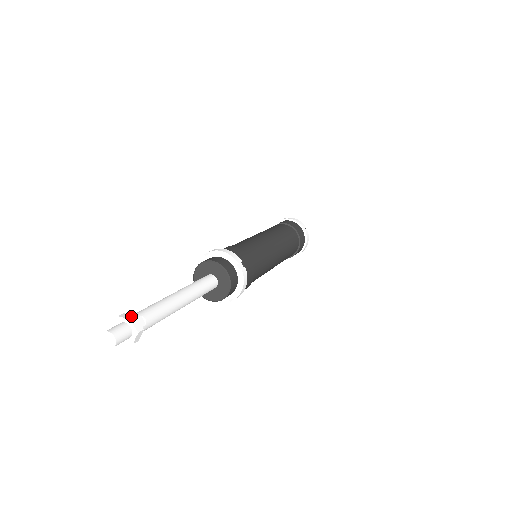
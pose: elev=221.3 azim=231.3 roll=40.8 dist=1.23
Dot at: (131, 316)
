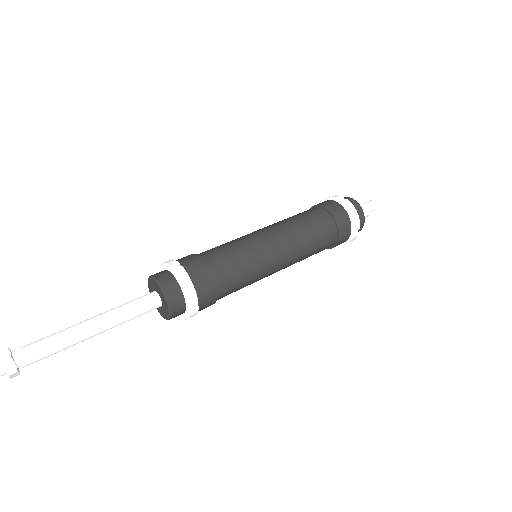
Dot at: (4, 350)
